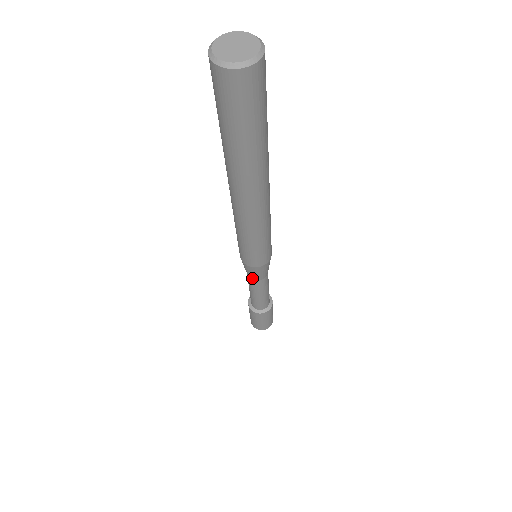
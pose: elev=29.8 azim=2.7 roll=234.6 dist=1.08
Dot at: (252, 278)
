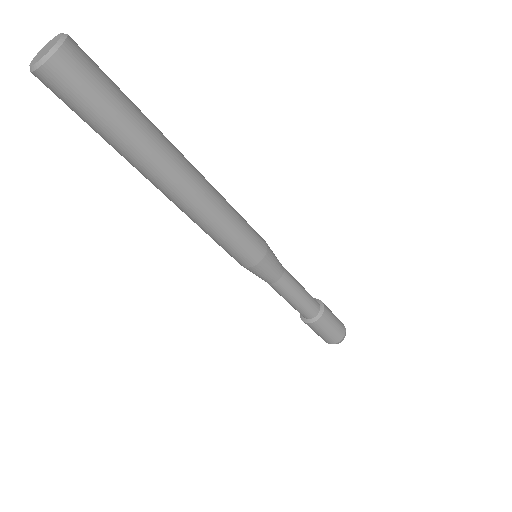
Dot at: (265, 281)
